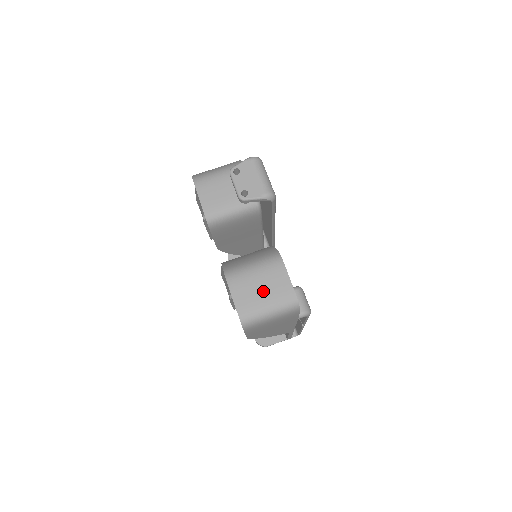
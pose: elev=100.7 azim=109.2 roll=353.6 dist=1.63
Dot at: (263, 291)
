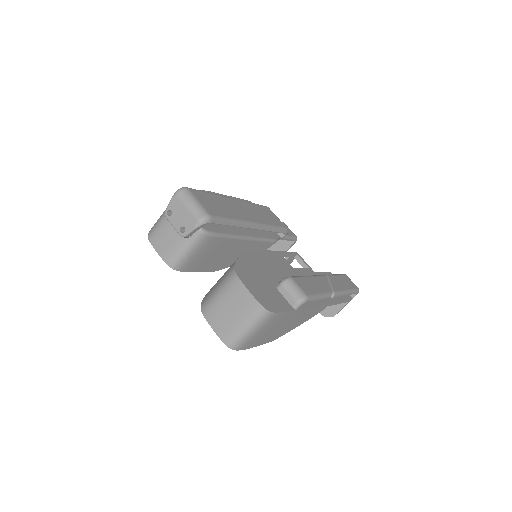
Dot at: (232, 312)
